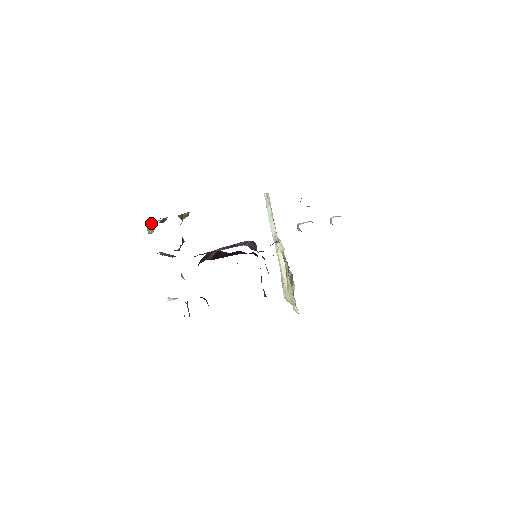
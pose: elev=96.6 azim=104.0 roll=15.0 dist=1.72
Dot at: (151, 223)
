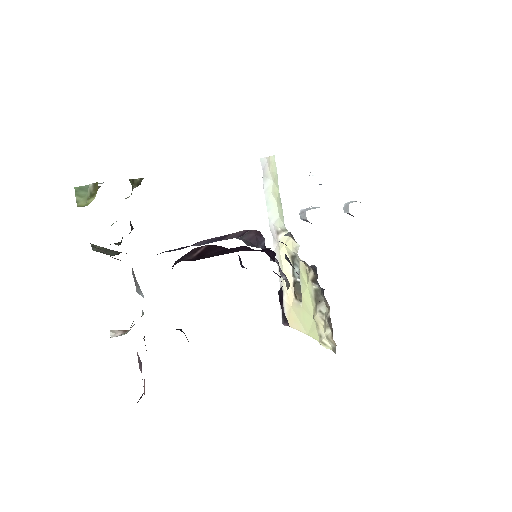
Dot at: (82, 187)
